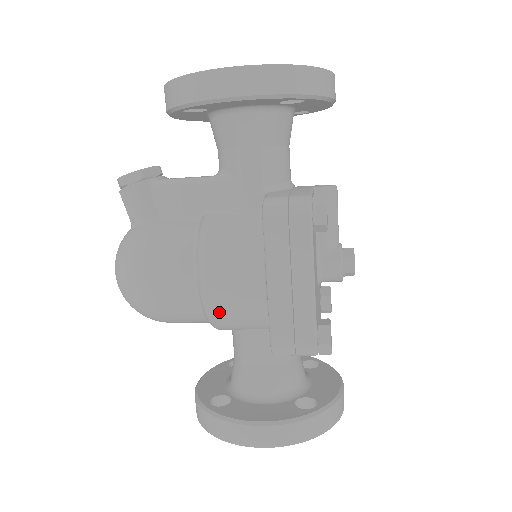
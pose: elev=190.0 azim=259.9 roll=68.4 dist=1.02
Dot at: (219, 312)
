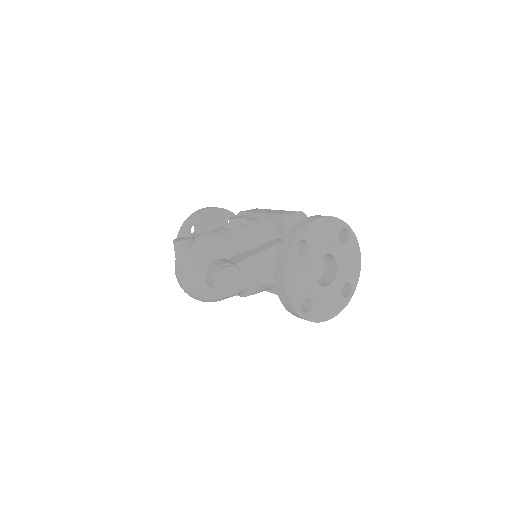
Dot at: occluded
